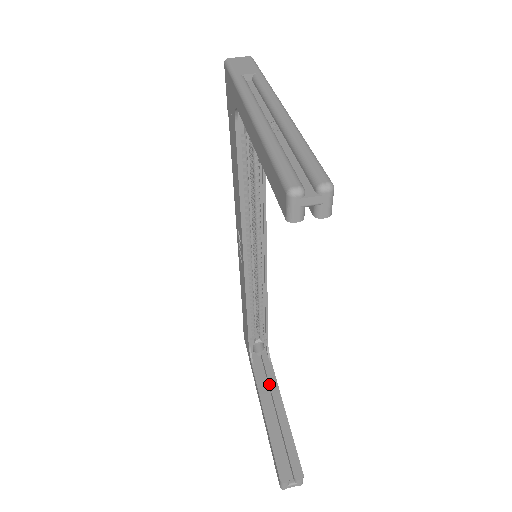
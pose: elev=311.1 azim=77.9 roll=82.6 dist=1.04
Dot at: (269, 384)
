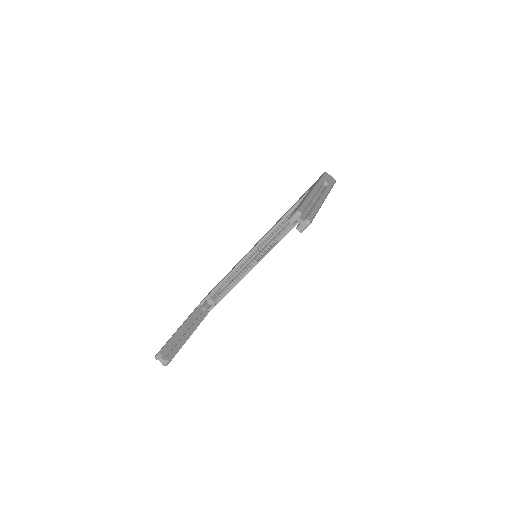
Dot at: (195, 321)
